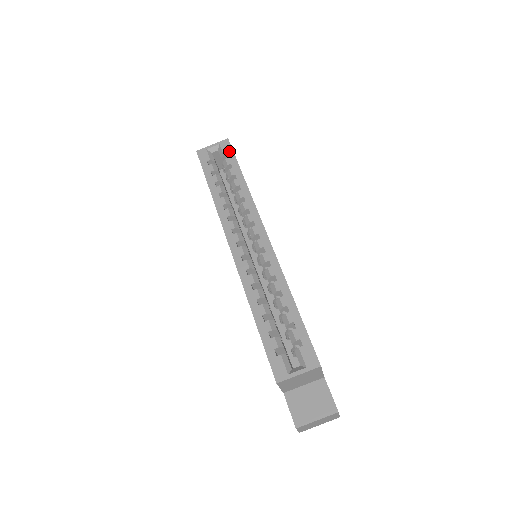
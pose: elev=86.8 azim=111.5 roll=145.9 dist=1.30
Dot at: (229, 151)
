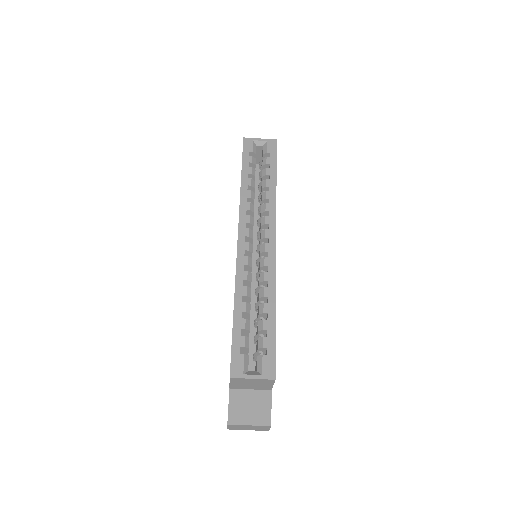
Dot at: (273, 152)
